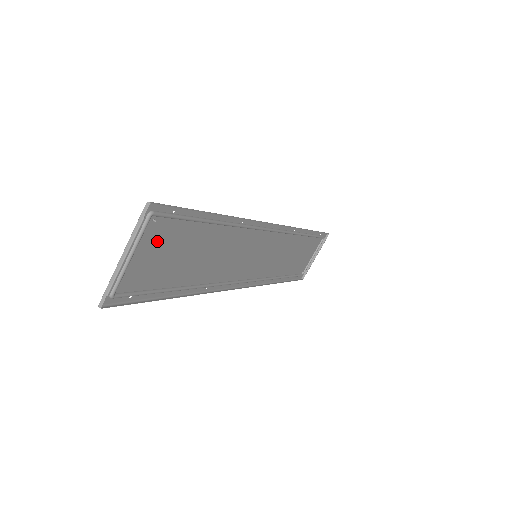
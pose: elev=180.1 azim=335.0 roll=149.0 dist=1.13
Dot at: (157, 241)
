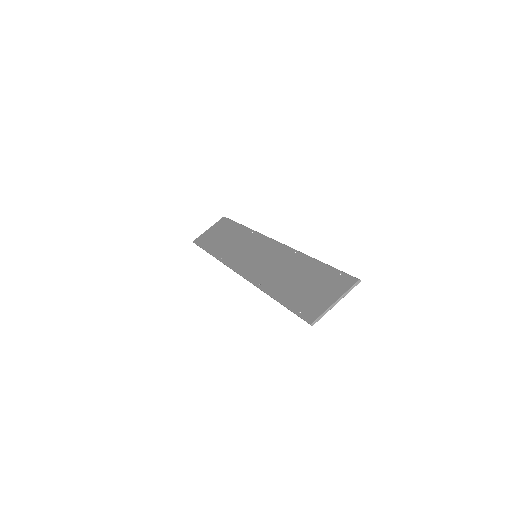
Dot at: (328, 287)
